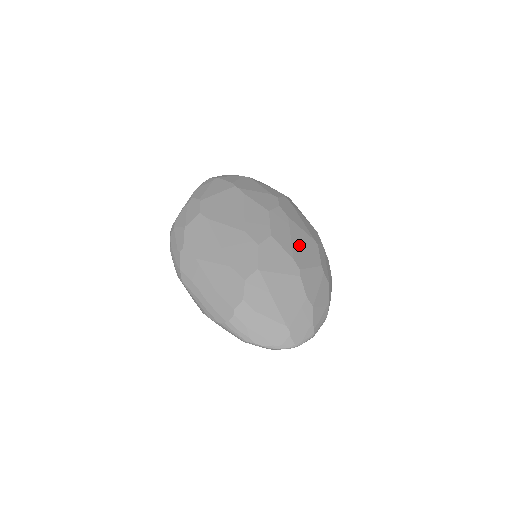
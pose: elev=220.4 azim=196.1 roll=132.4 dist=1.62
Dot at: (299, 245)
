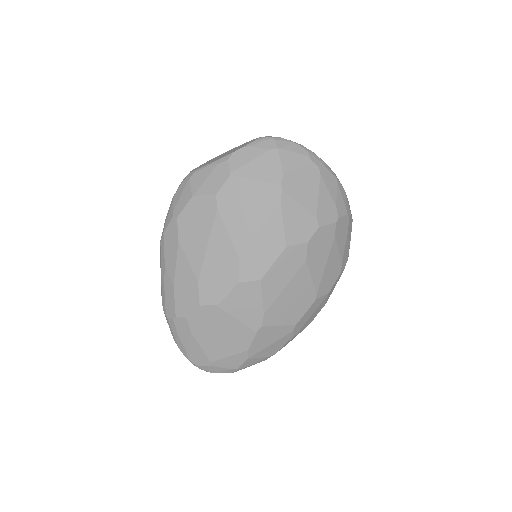
Dot at: (288, 298)
